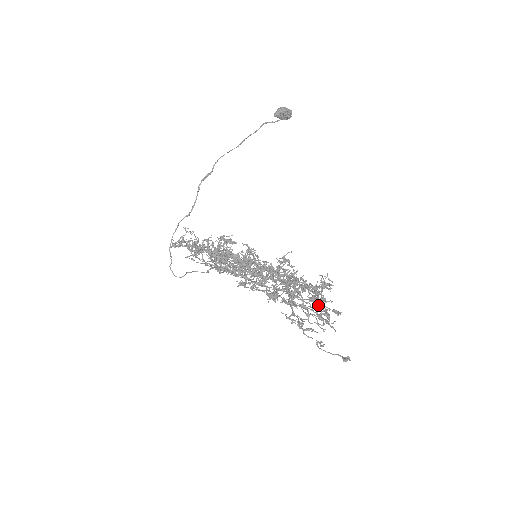
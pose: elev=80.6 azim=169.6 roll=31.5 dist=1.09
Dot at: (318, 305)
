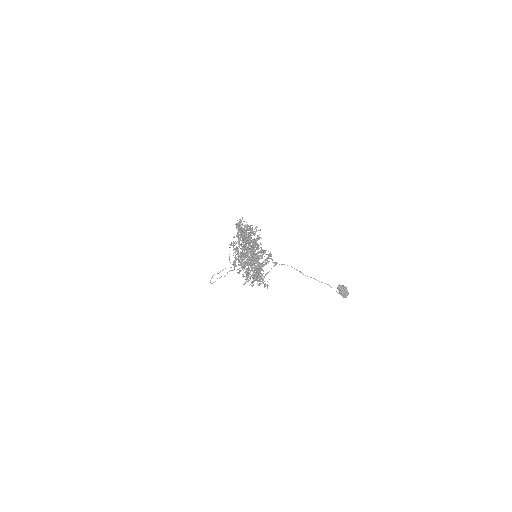
Dot at: occluded
